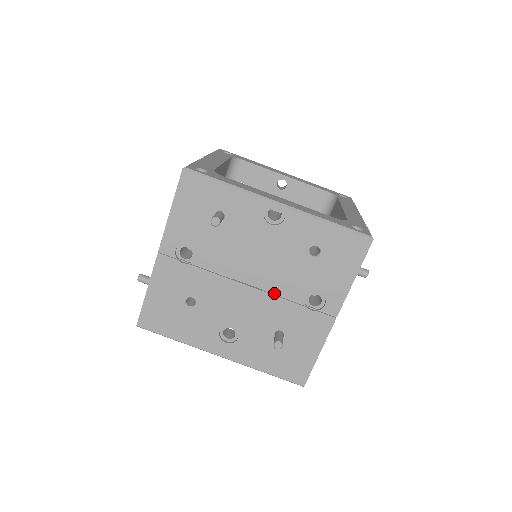
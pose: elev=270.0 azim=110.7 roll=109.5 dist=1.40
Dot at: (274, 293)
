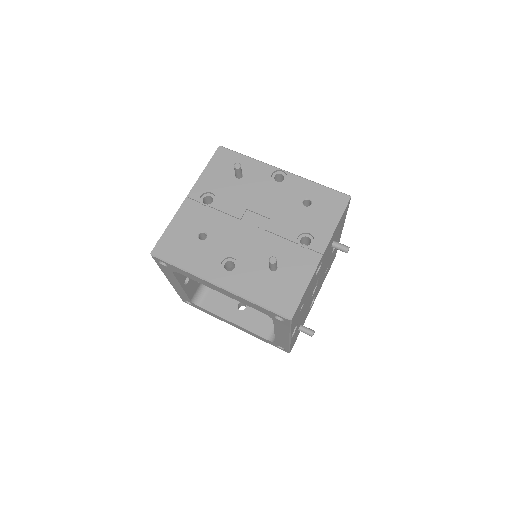
Dot at: (273, 232)
